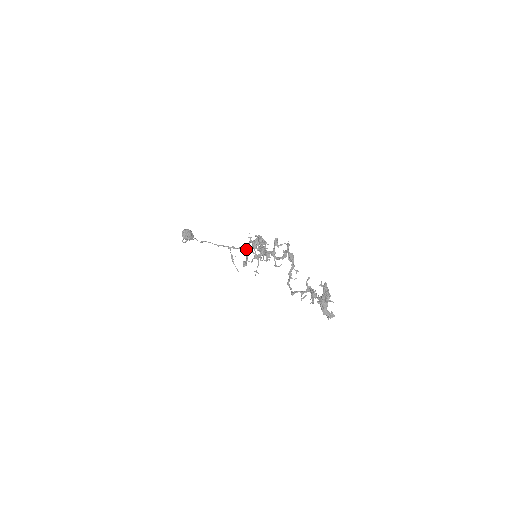
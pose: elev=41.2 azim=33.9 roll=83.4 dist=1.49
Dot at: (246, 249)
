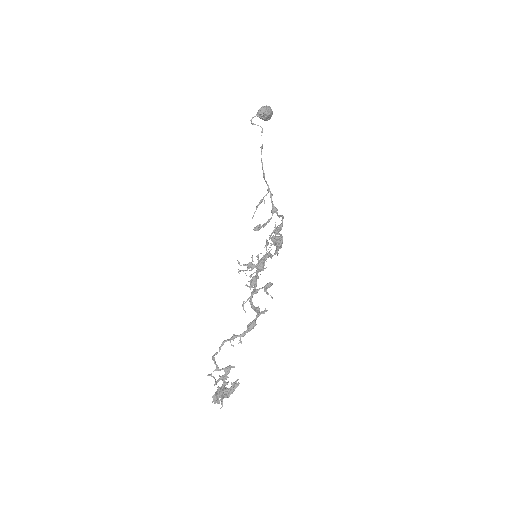
Dot at: (276, 213)
